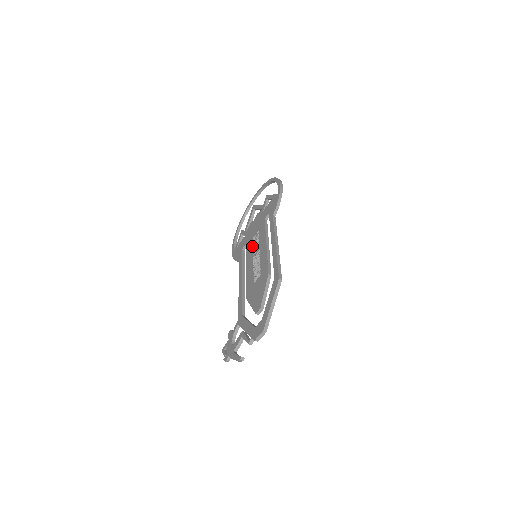
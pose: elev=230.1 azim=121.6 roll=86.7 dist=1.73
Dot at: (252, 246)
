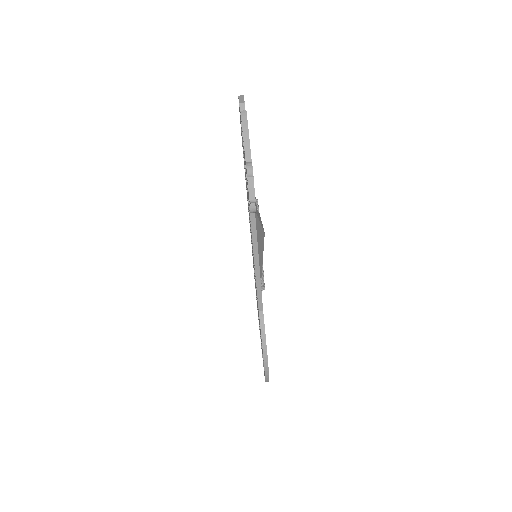
Dot at: occluded
